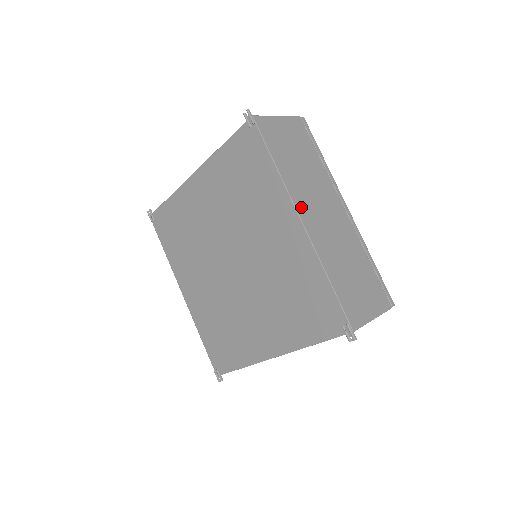
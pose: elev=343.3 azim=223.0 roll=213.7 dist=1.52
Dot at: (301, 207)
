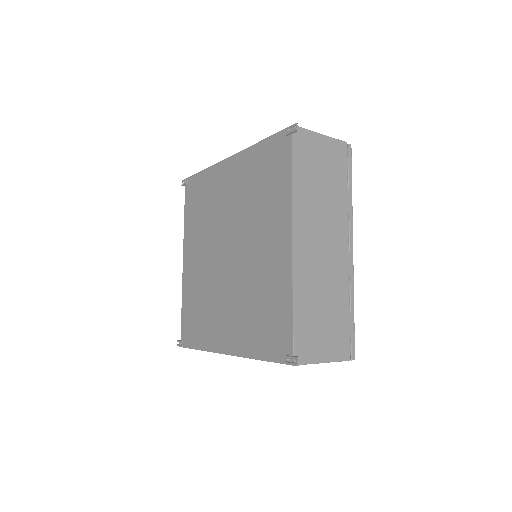
Dot at: occluded
